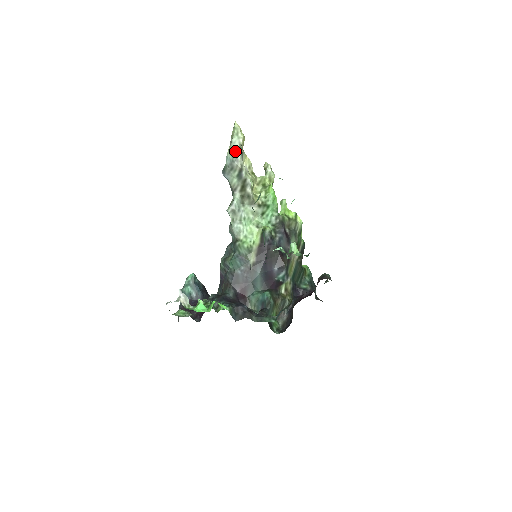
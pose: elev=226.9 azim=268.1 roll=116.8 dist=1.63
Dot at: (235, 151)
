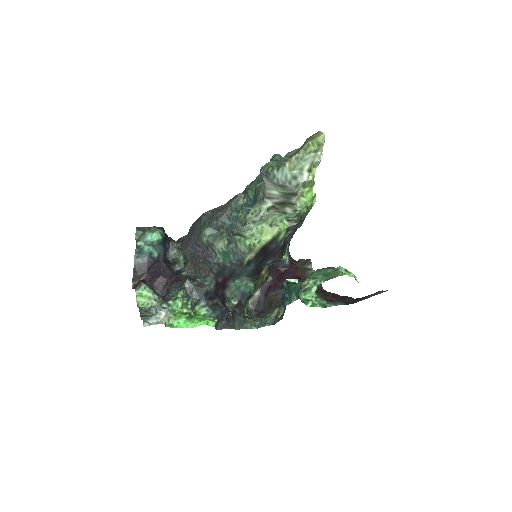
Dot at: (300, 171)
